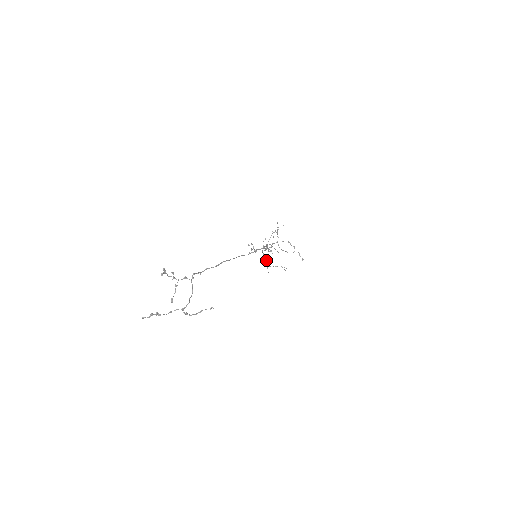
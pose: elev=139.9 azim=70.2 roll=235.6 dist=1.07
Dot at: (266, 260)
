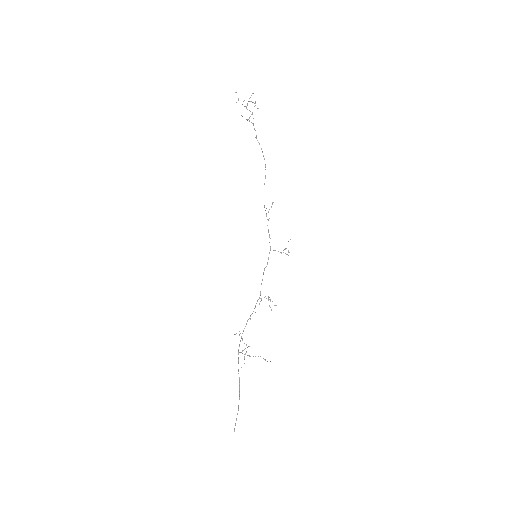
Dot at: occluded
